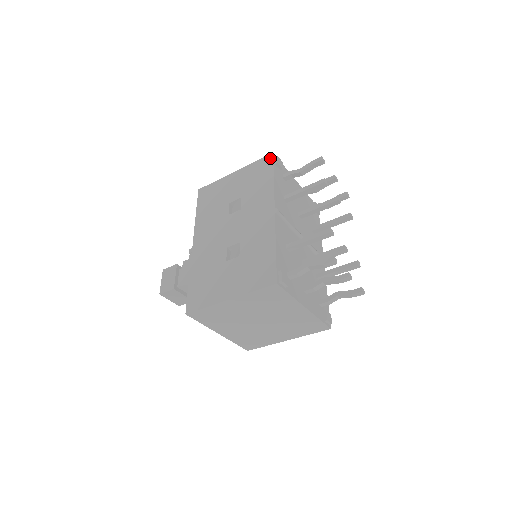
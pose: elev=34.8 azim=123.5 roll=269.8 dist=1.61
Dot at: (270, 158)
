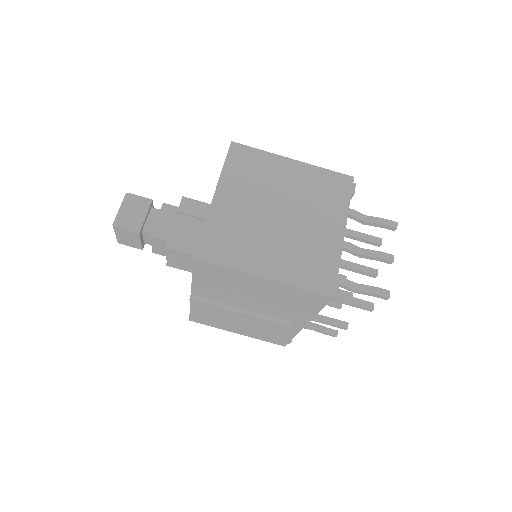
Dot at: occluded
